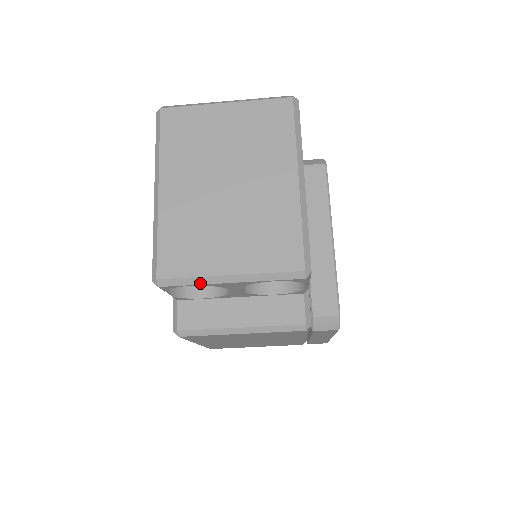
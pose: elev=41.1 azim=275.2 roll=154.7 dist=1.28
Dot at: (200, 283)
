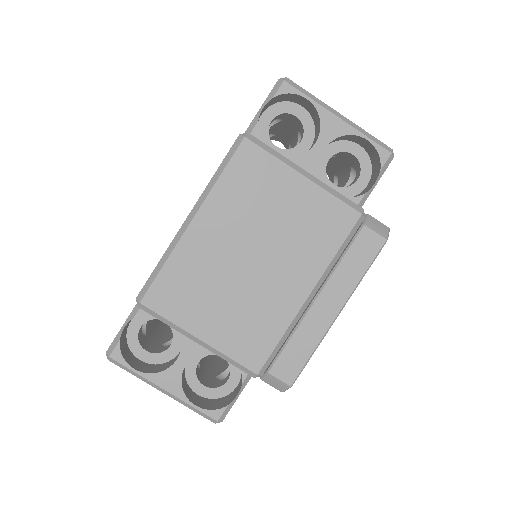
Dot at: (316, 101)
